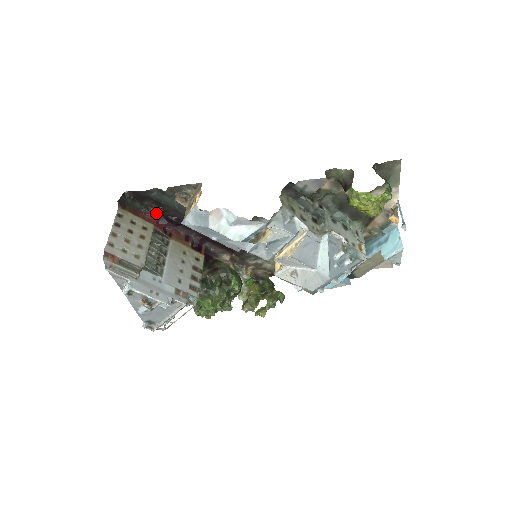
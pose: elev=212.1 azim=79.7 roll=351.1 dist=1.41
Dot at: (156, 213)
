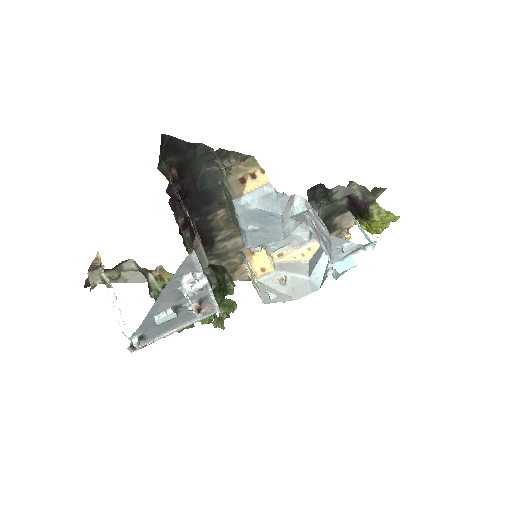
Dot at: (174, 177)
